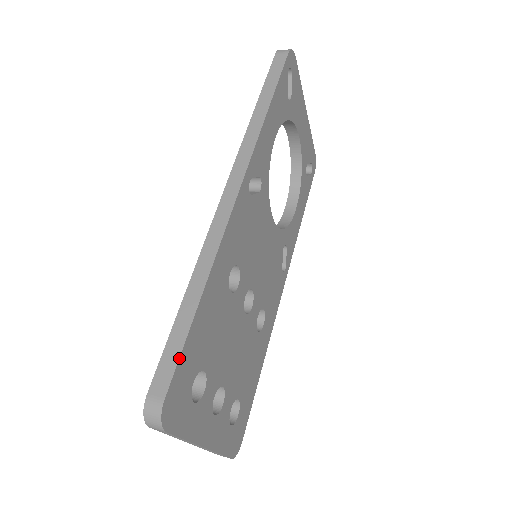
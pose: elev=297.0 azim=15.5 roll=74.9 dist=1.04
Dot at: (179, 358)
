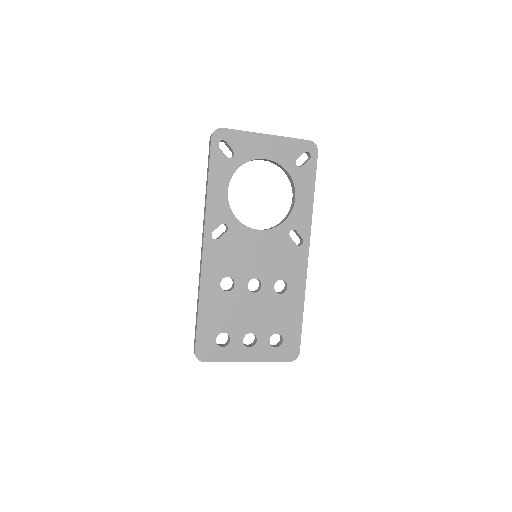
Dot at: (196, 335)
